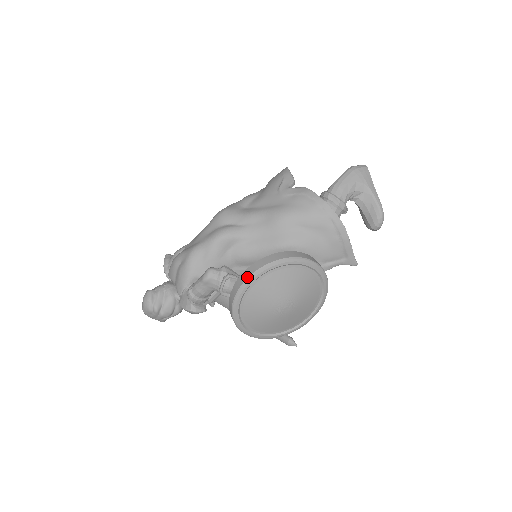
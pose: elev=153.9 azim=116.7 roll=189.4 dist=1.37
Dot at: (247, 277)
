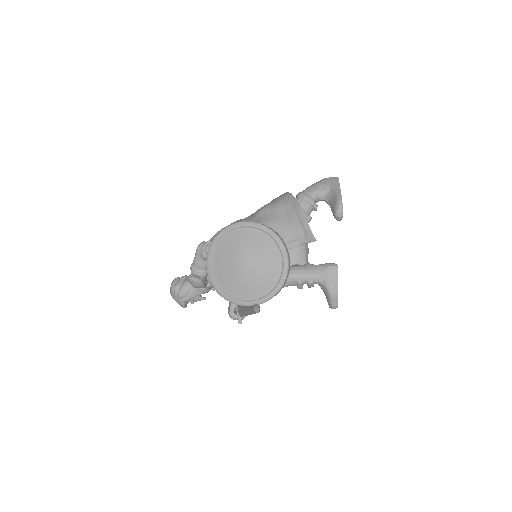
Dot at: (216, 236)
